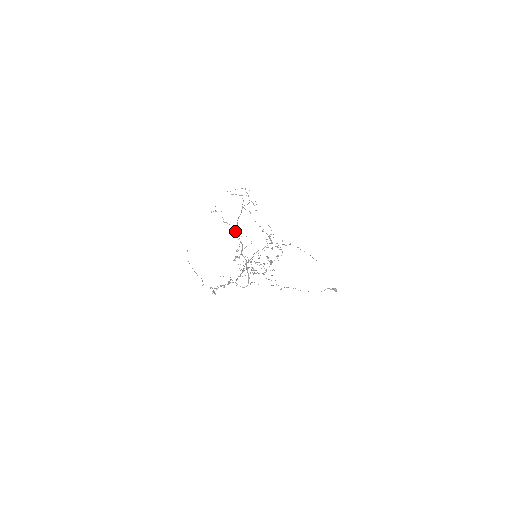
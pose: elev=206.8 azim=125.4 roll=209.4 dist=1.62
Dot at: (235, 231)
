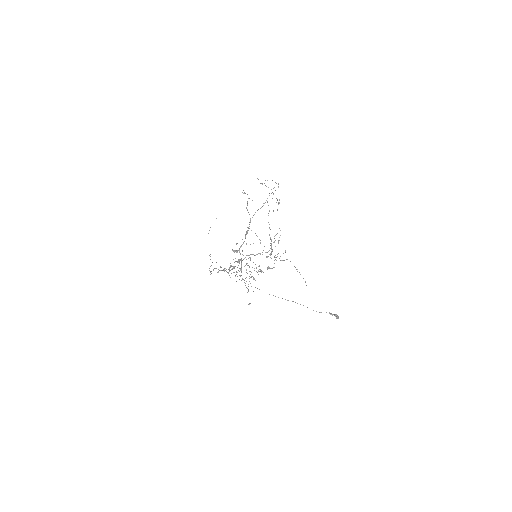
Dot at: (249, 222)
